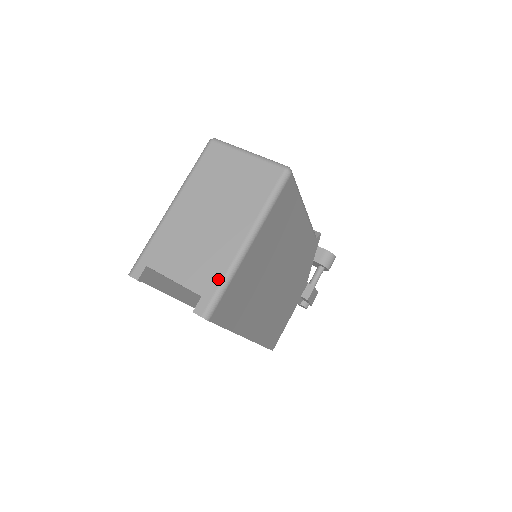
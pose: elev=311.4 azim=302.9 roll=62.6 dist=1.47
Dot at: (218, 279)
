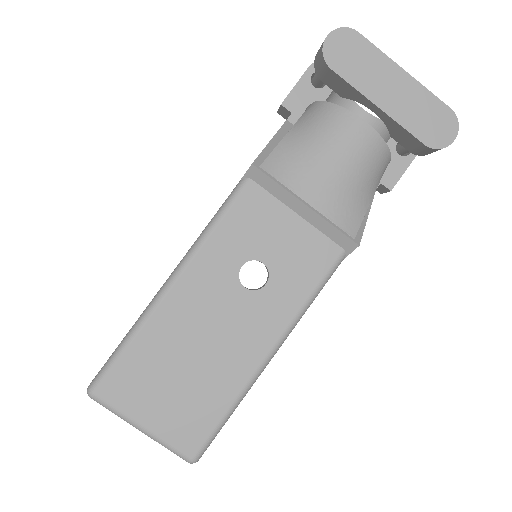
Dot at: occluded
